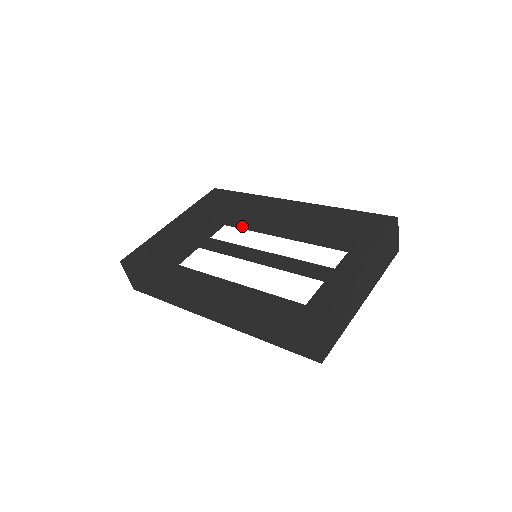
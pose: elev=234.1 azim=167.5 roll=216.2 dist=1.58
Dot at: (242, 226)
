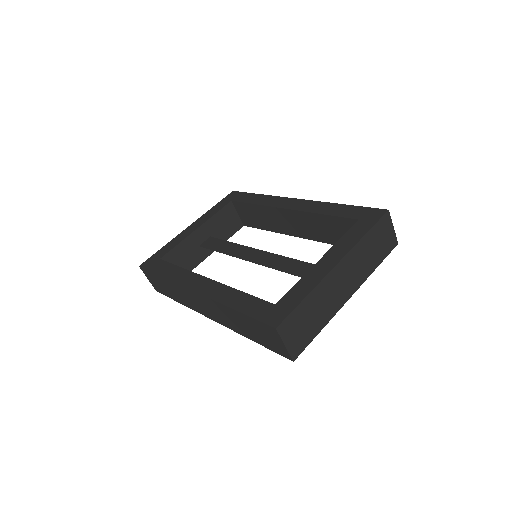
Dot at: (257, 226)
